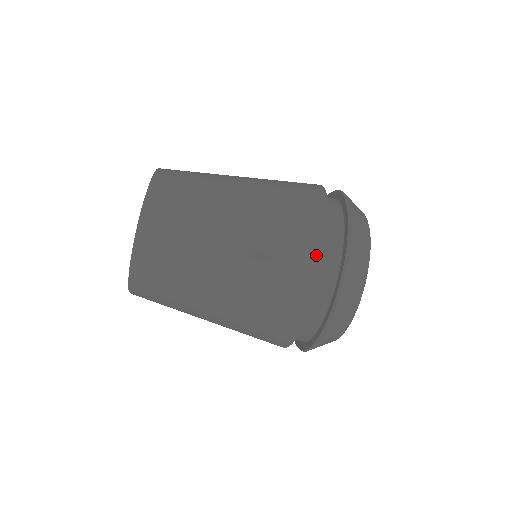
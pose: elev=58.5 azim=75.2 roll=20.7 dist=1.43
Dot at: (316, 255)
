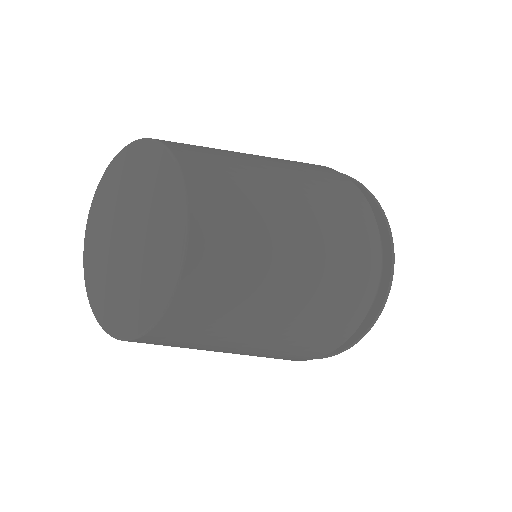
Dot at: (374, 275)
